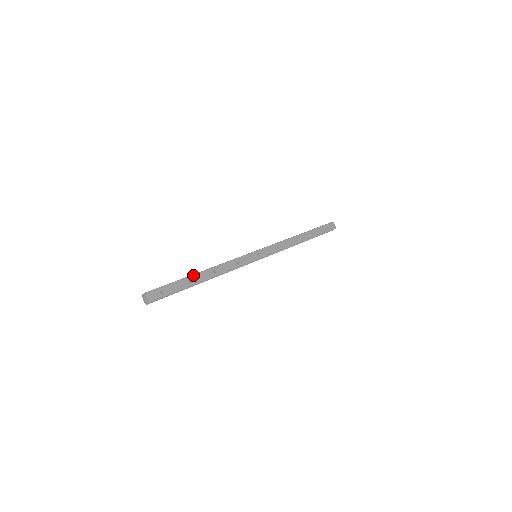
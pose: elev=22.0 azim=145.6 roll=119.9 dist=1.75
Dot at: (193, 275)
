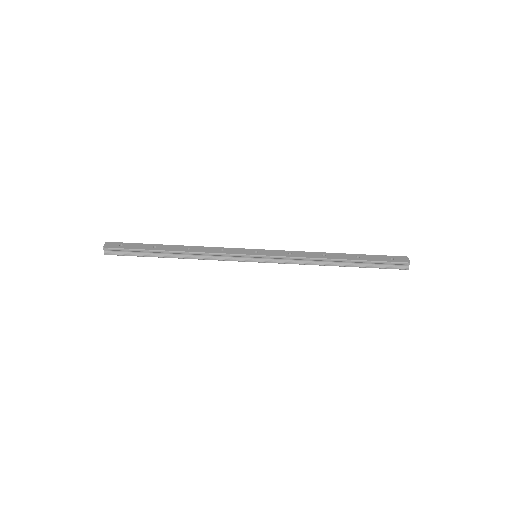
Dot at: (163, 245)
